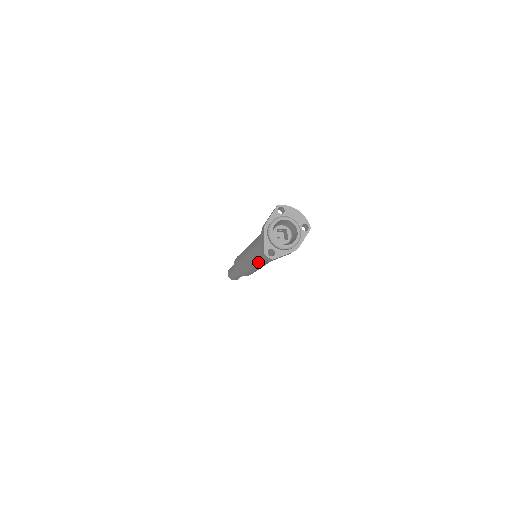
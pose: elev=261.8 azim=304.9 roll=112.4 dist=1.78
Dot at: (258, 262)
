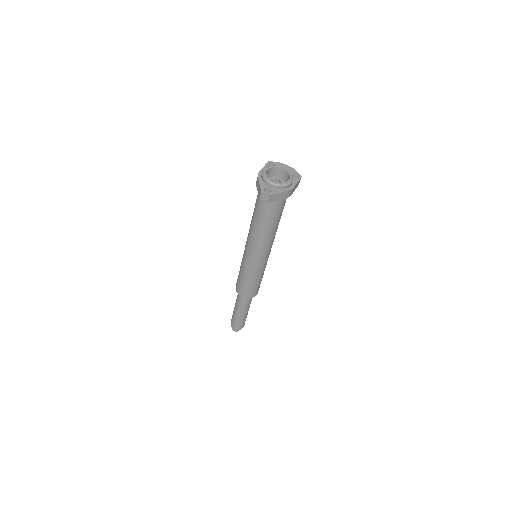
Dot at: (258, 243)
